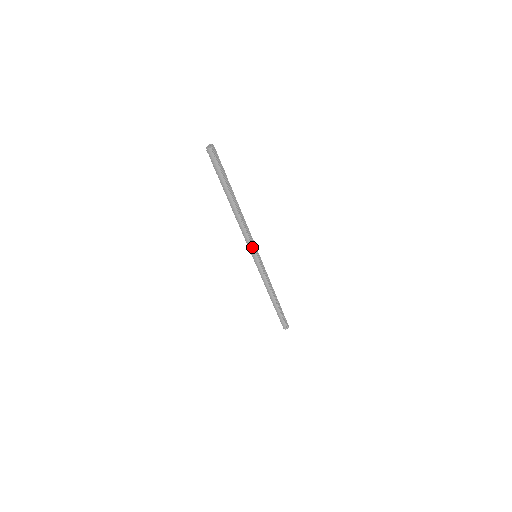
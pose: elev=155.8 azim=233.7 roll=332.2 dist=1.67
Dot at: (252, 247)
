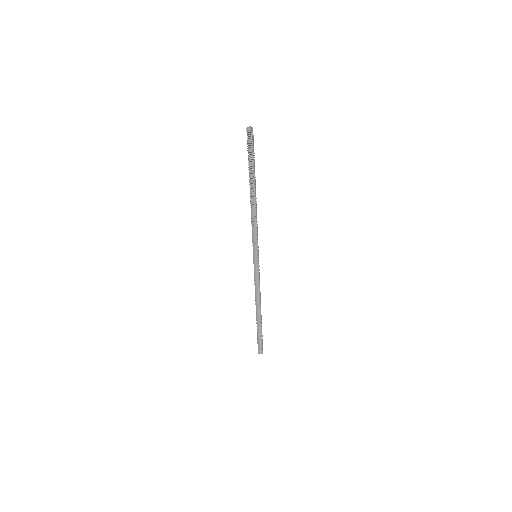
Dot at: (257, 243)
